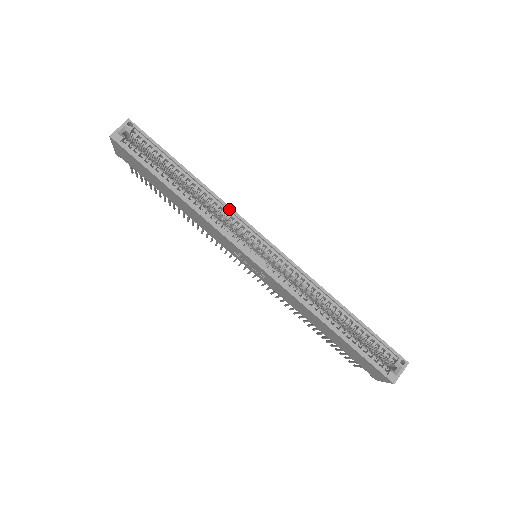
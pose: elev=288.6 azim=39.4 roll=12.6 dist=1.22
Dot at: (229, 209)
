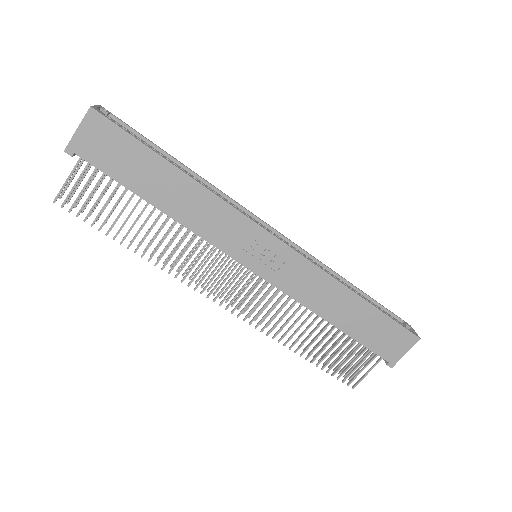
Dot at: (230, 198)
